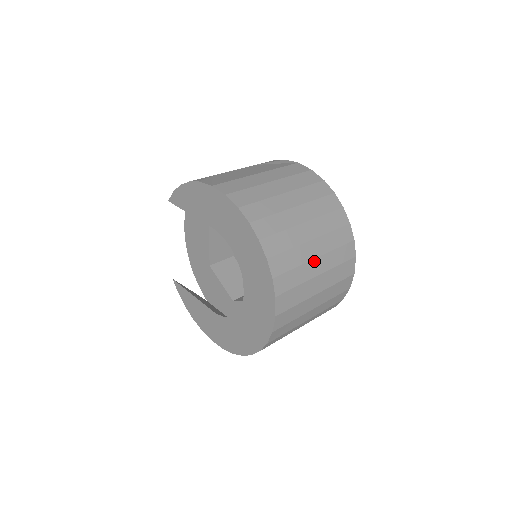
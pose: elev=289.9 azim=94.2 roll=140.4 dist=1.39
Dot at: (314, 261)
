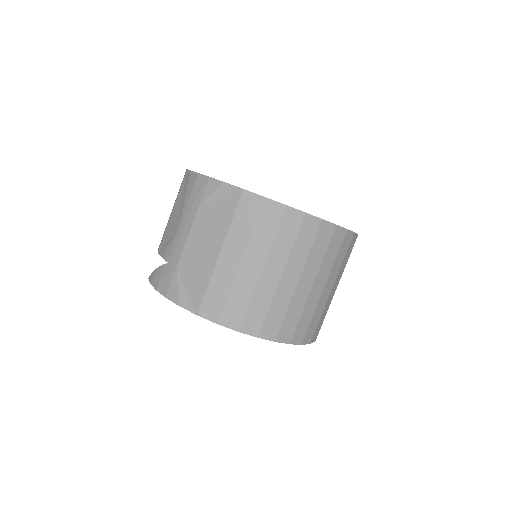
Dot at: (323, 292)
